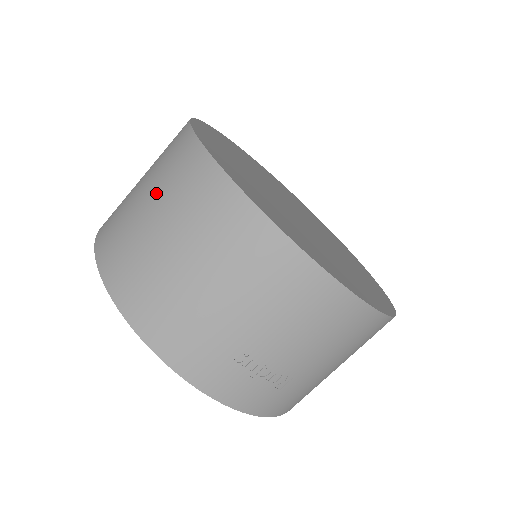
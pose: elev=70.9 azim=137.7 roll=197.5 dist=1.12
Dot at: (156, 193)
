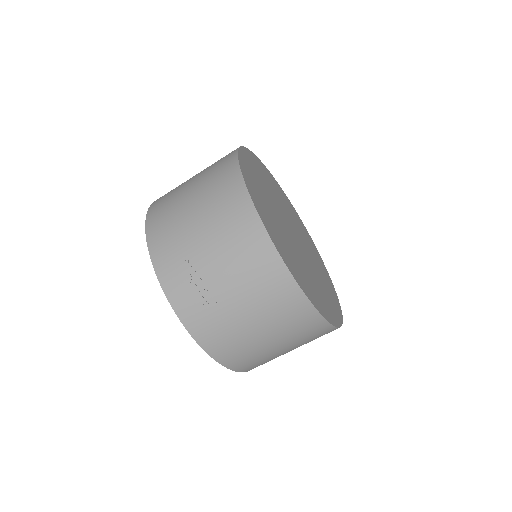
Dot at: (204, 169)
